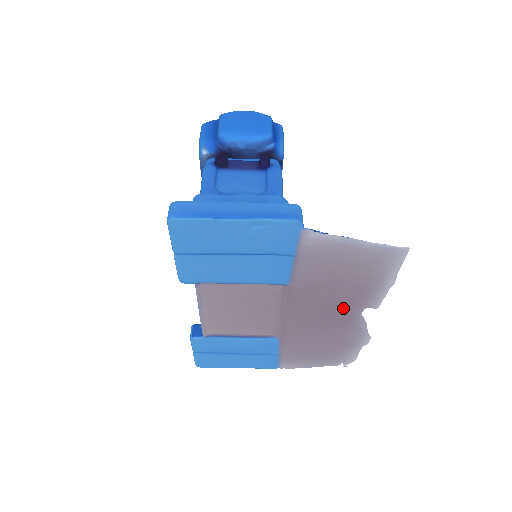
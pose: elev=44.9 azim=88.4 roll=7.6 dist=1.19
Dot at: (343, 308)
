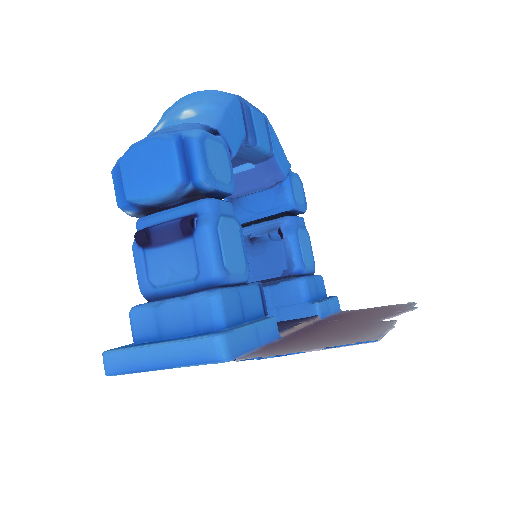
Dot at: occluded
